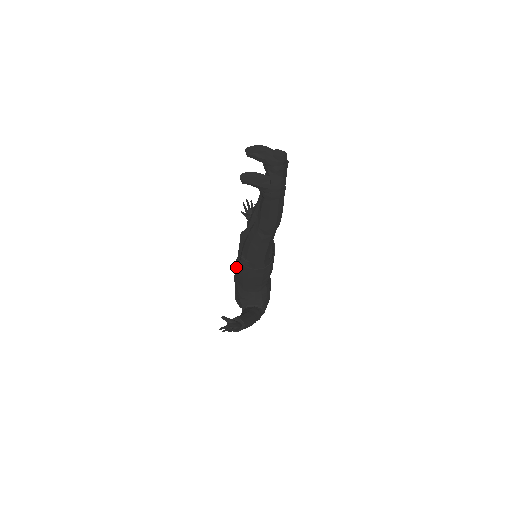
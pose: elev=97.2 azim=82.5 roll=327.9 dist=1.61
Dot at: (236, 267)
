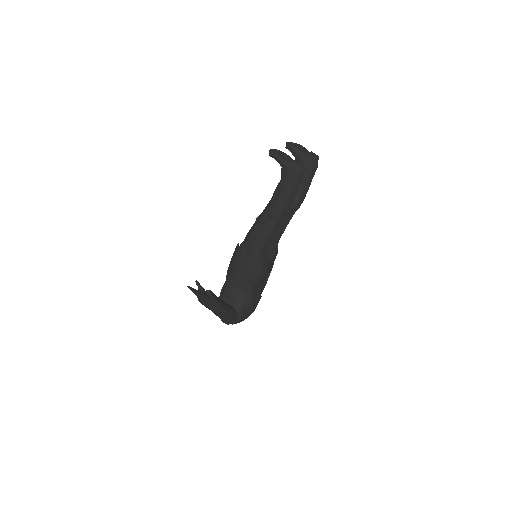
Dot at: (233, 254)
